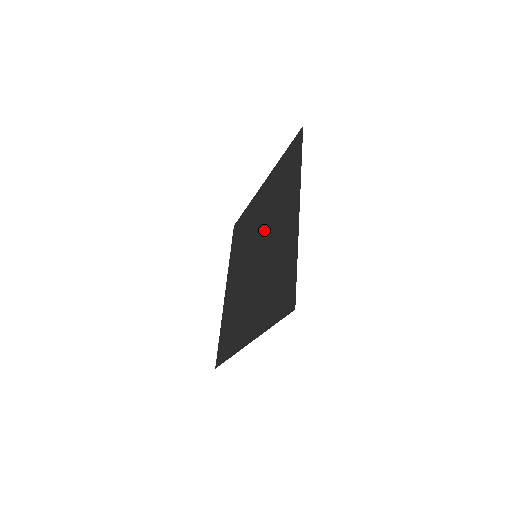
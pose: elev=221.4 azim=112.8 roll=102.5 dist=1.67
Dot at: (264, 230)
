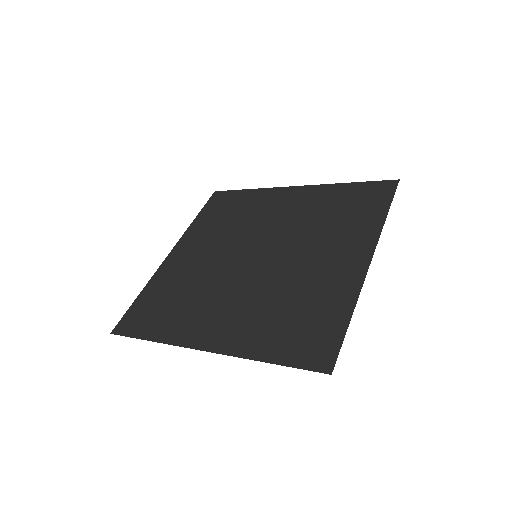
Dot at: (284, 238)
